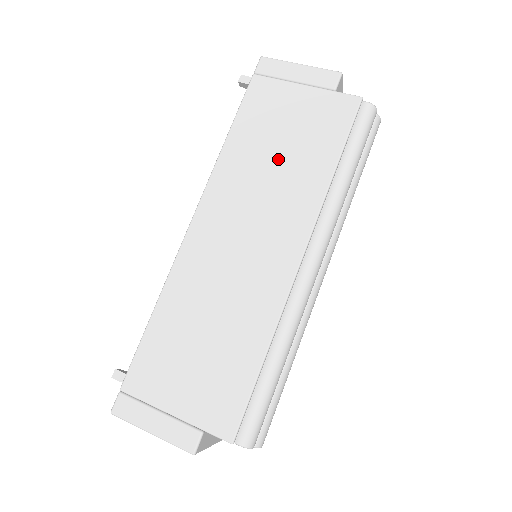
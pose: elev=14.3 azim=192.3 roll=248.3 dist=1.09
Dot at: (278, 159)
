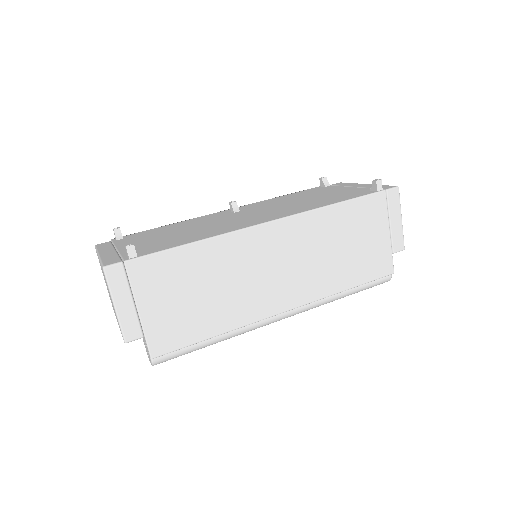
Dot at: (338, 251)
